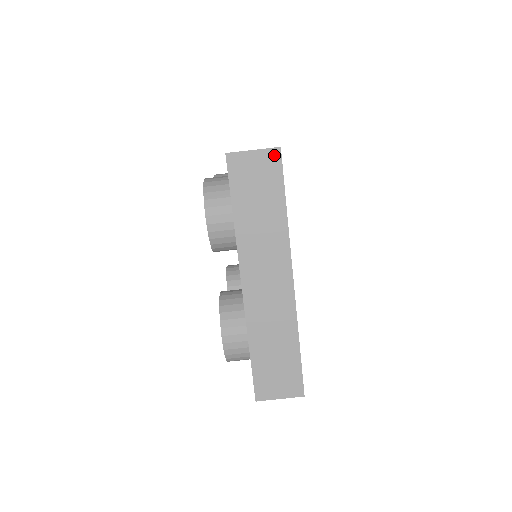
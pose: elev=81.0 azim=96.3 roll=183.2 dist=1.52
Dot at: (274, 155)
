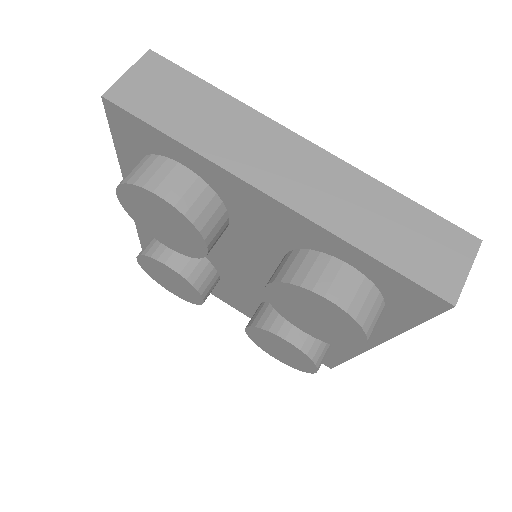
Dot at: (152, 60)
